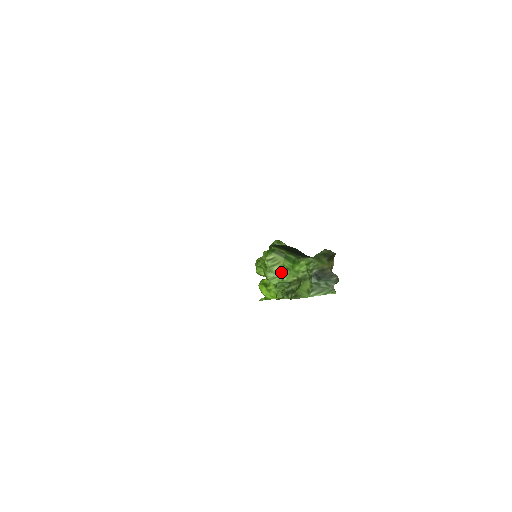
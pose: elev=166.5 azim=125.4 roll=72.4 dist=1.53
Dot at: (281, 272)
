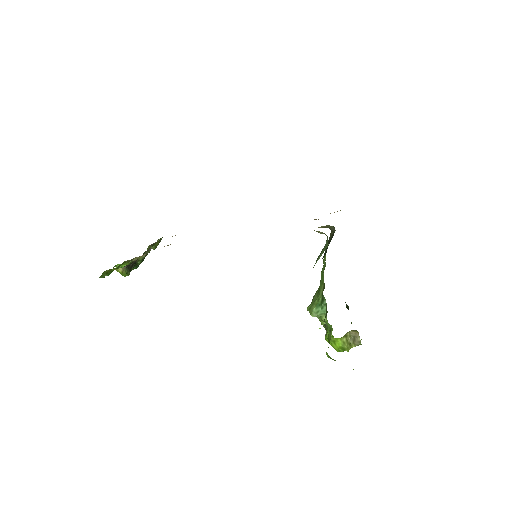
Dot at: (318, 294)
